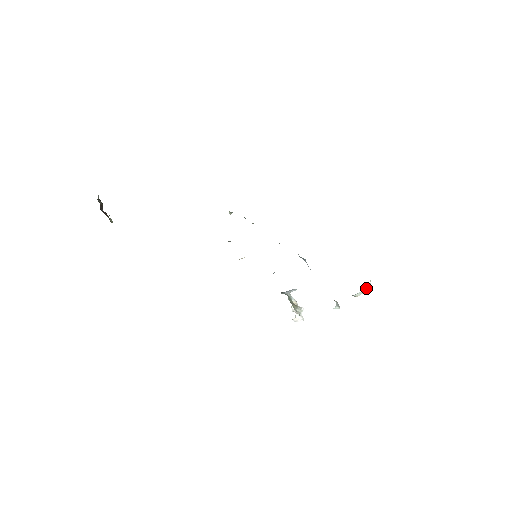
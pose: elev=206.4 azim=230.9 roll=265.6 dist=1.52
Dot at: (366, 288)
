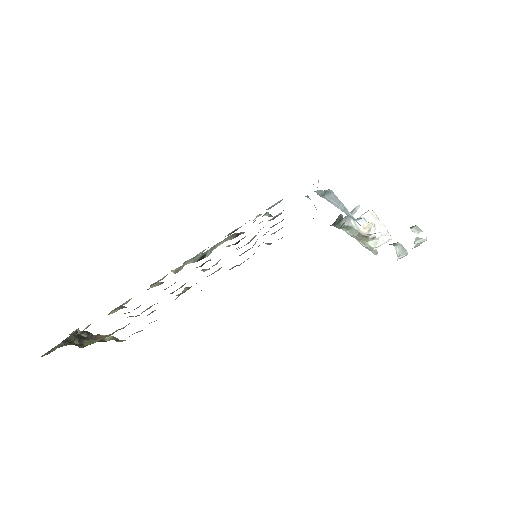
Dot at: (417, 244)
